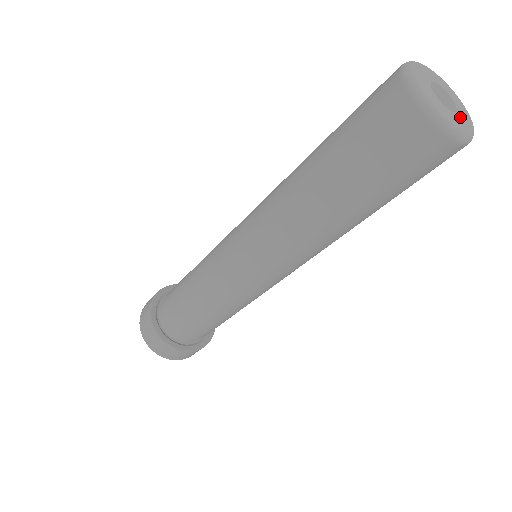
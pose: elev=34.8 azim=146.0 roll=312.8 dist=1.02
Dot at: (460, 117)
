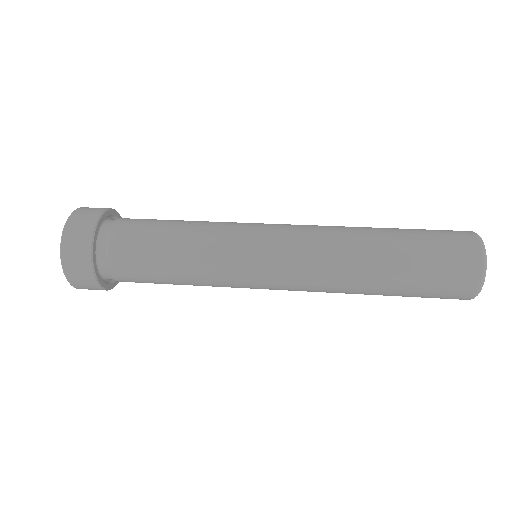
Dot at: occluded
